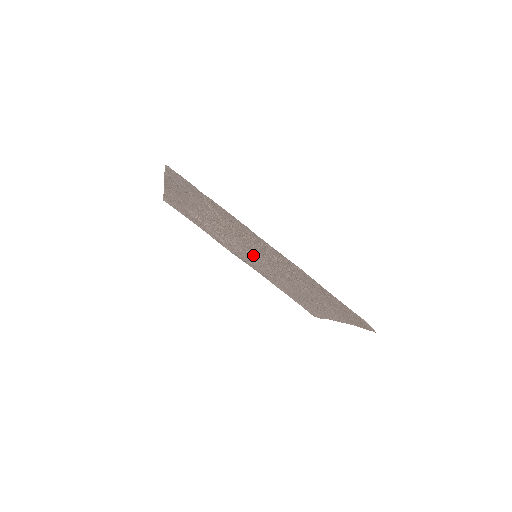
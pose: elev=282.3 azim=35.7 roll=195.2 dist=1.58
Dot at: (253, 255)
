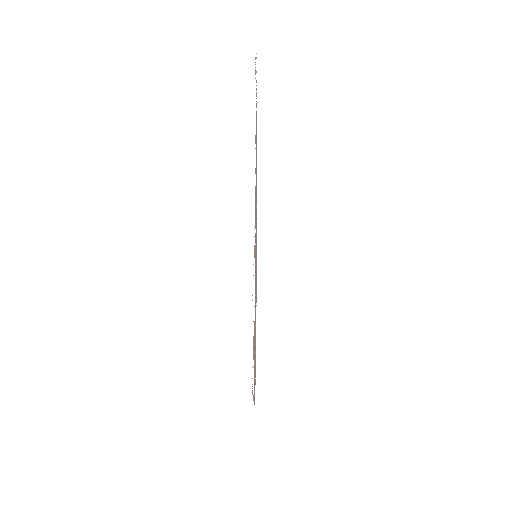
Dot at: occluded
